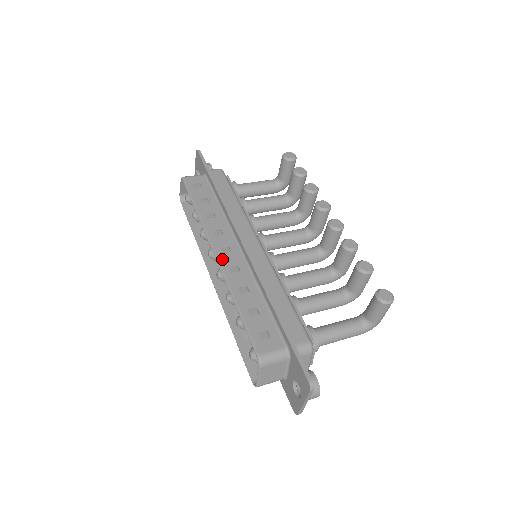
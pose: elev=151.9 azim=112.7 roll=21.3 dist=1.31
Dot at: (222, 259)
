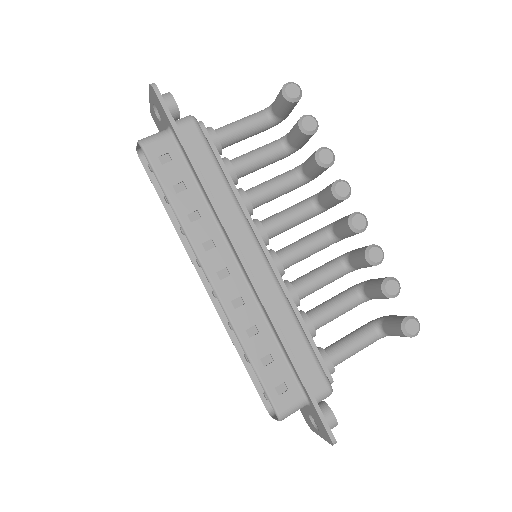
Dot at: (221, 290)
